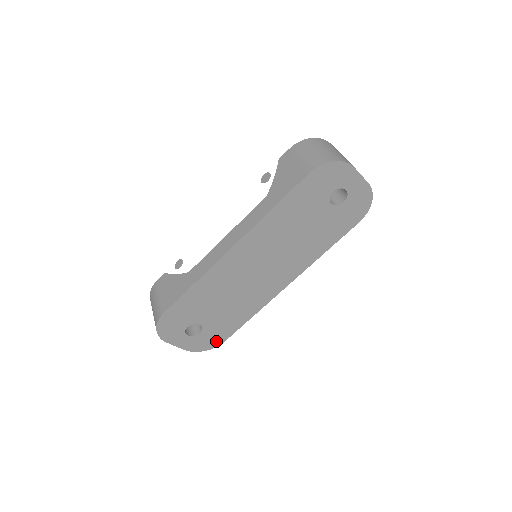
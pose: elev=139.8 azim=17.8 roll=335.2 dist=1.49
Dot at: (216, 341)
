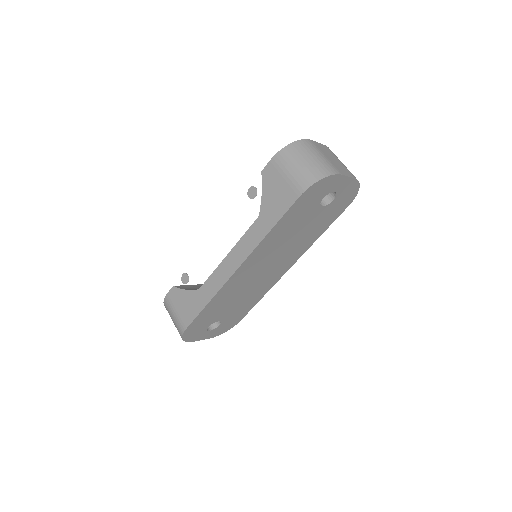
Dot at: (234, 323)
